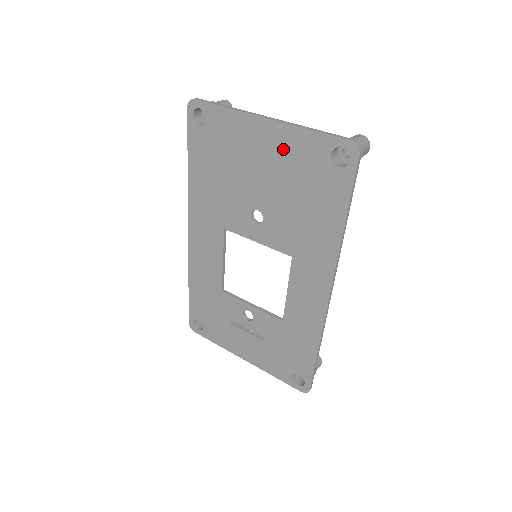
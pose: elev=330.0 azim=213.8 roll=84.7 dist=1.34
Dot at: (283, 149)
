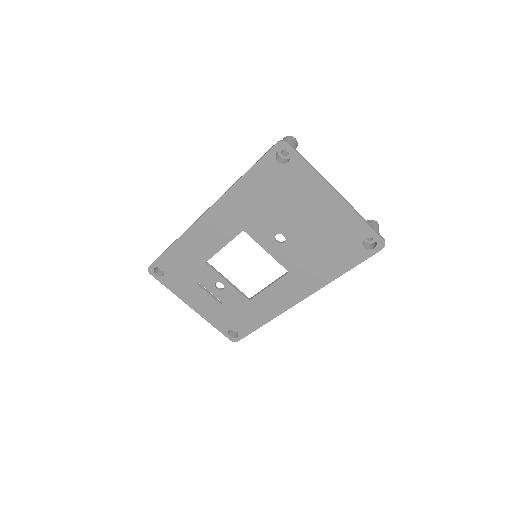
Dot at: (335, 217)
